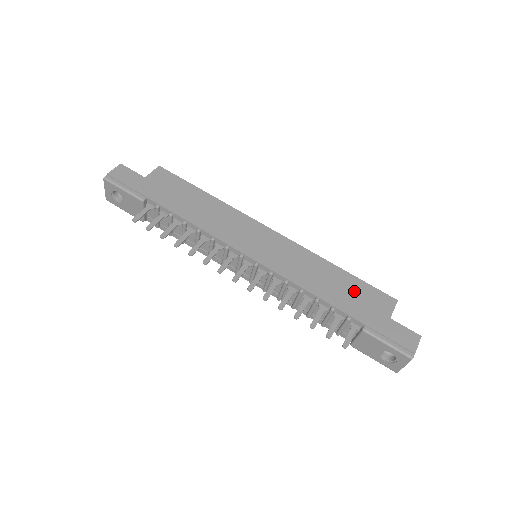
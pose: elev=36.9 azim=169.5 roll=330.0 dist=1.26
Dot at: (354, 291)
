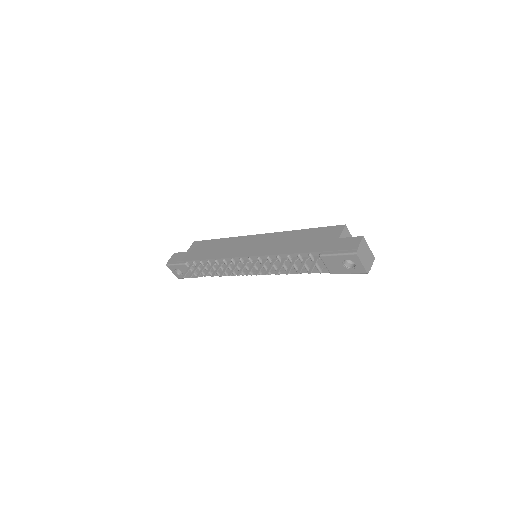
Dot at: (312, 237)
